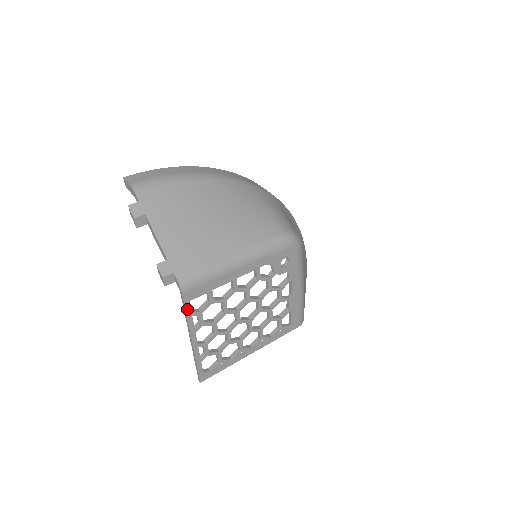
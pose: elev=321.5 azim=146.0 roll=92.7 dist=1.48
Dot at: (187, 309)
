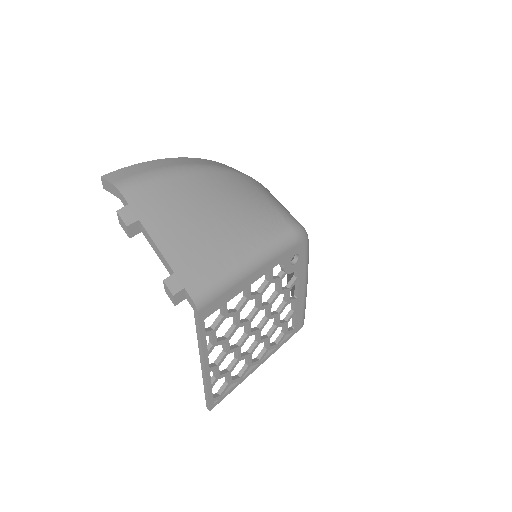
Dot at: (201, 329)
